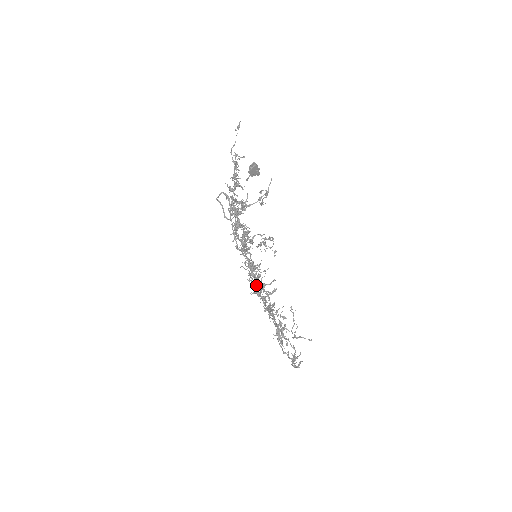
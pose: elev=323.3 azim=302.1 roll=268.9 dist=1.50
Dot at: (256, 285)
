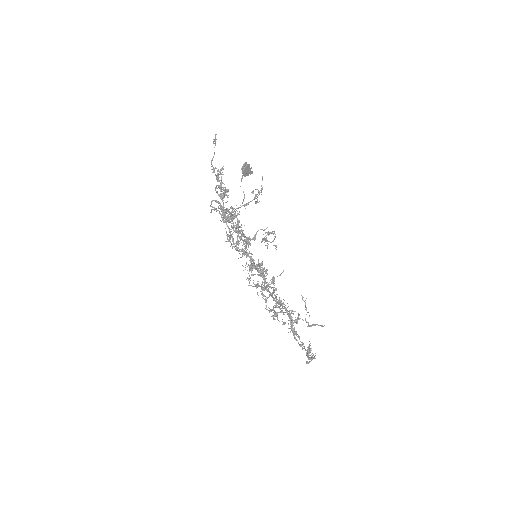
Dot at: (265, 281)
